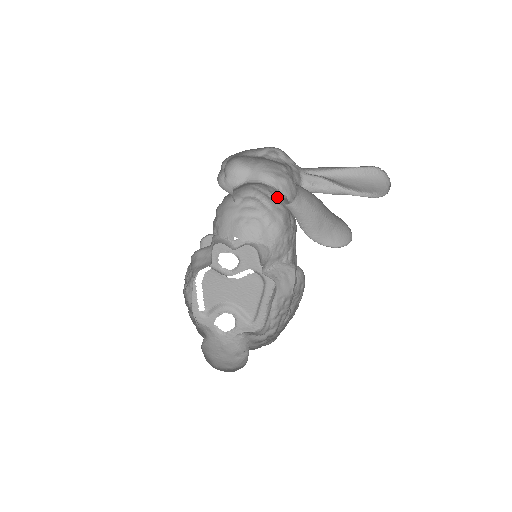
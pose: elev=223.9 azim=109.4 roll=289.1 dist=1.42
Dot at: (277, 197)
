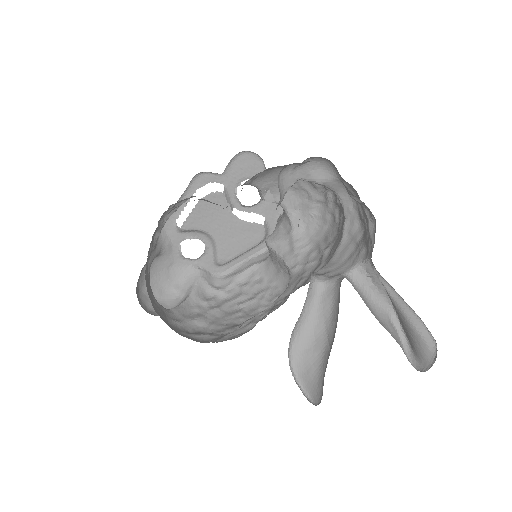
Dot at: (342, 212)
